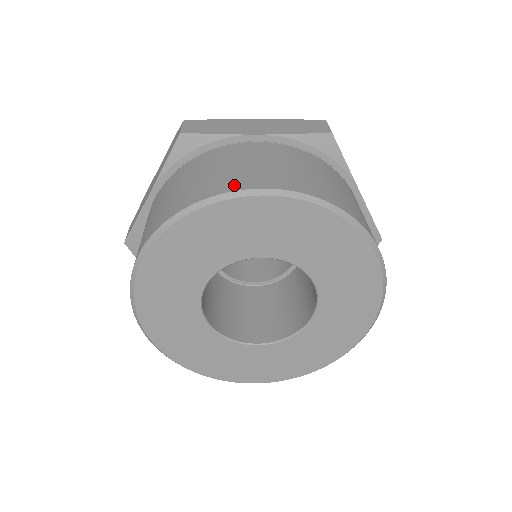
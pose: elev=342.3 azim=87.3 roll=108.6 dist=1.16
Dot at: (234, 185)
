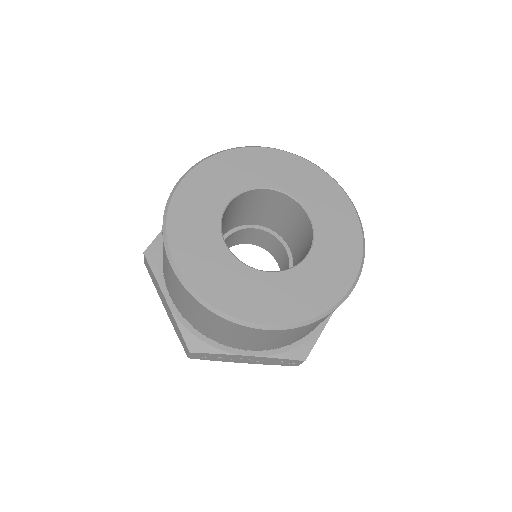
Dot at: occluded
